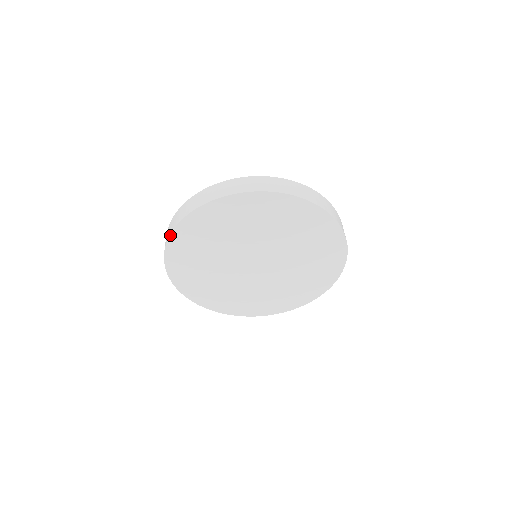
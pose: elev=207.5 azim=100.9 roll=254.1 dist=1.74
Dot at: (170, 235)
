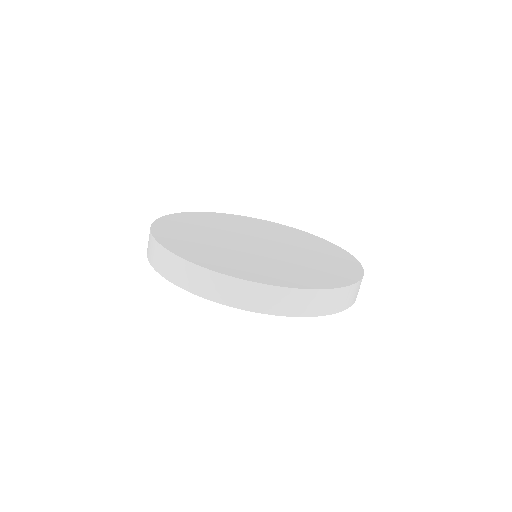
Dot at: (162, 276)
